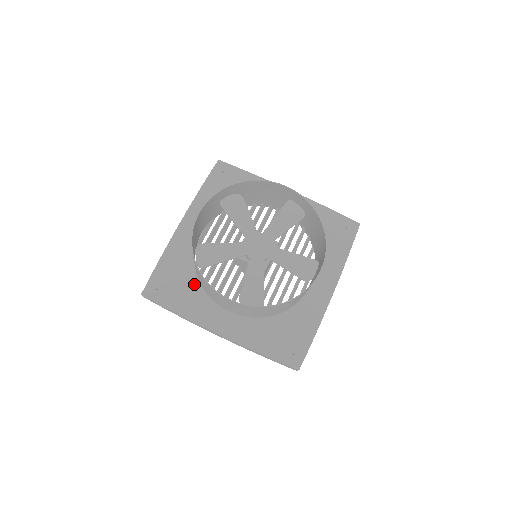
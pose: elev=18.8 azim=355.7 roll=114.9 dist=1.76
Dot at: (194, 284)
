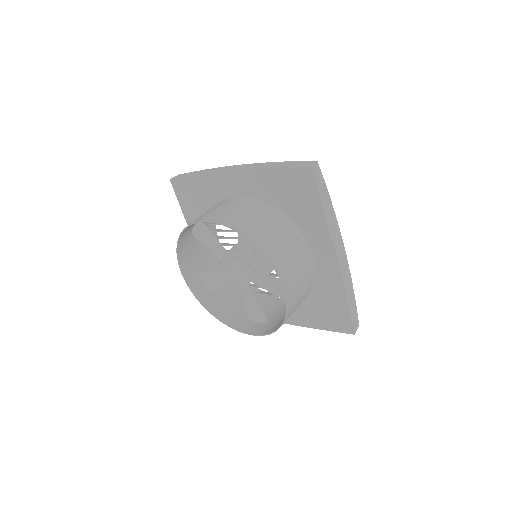
Dot at: occluded
